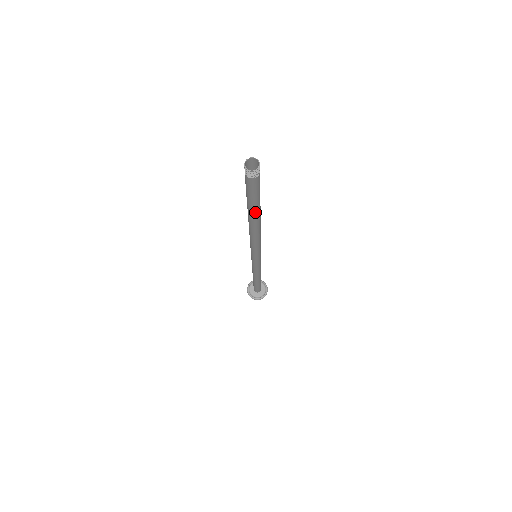
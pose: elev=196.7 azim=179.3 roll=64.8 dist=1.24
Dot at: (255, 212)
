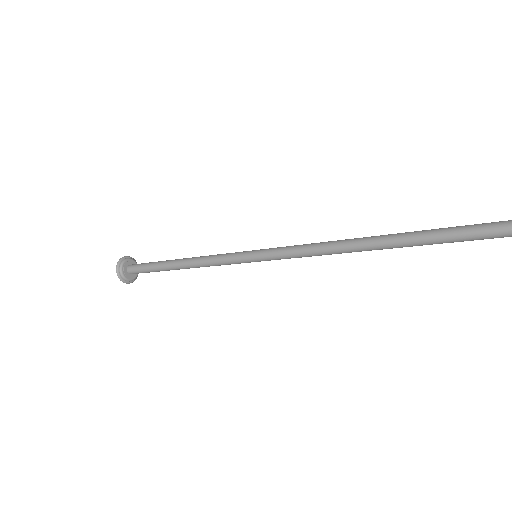
Dot at: (416, 245)
